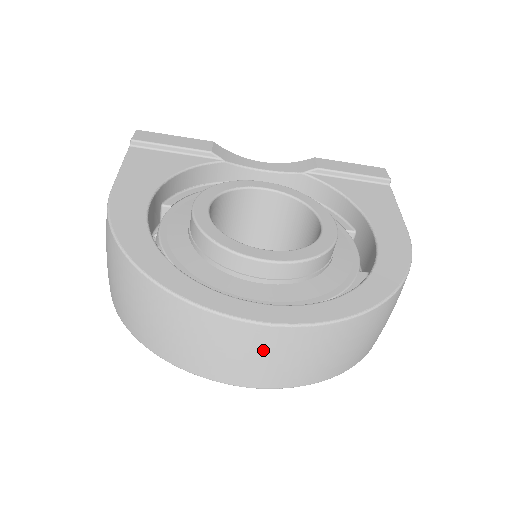
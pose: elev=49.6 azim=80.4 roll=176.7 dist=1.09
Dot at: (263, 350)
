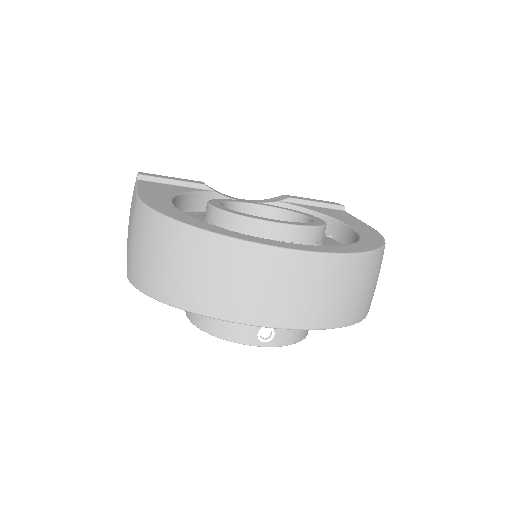
Dot at: (298, 281)
